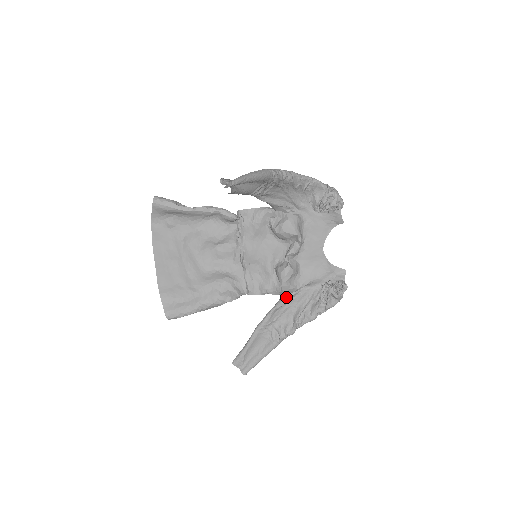
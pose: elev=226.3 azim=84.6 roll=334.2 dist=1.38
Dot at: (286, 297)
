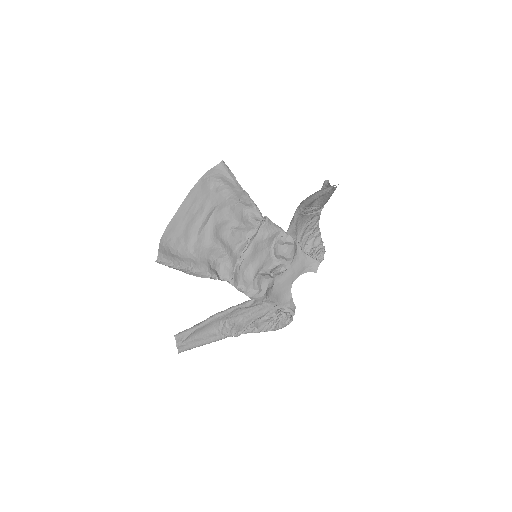
Dot at: (253, 302)
